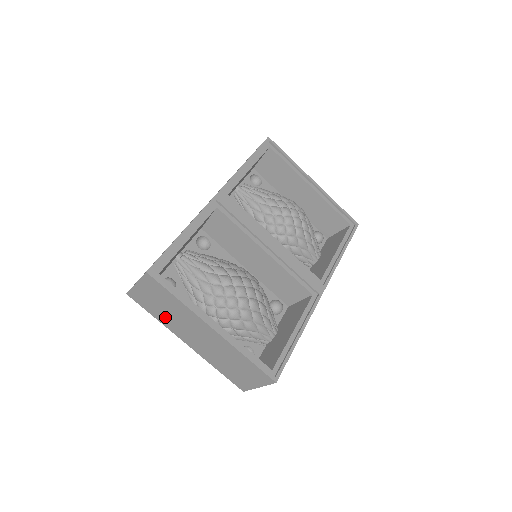
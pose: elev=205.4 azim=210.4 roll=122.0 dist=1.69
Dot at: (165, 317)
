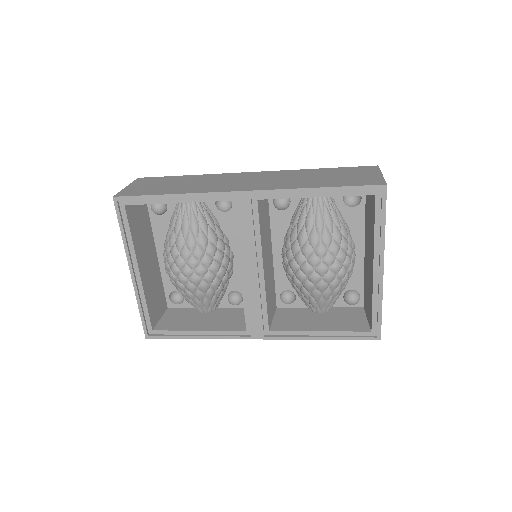
Dot at: occluded
